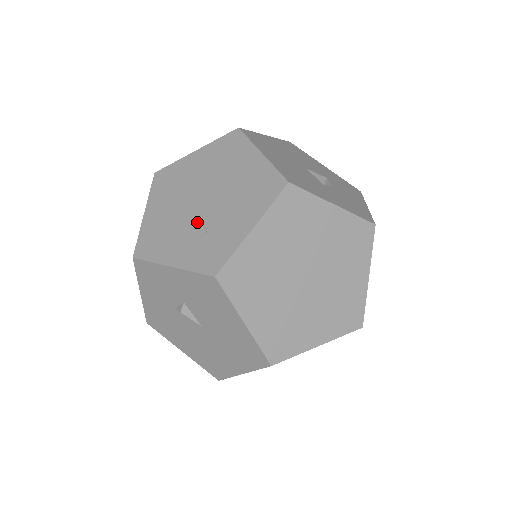
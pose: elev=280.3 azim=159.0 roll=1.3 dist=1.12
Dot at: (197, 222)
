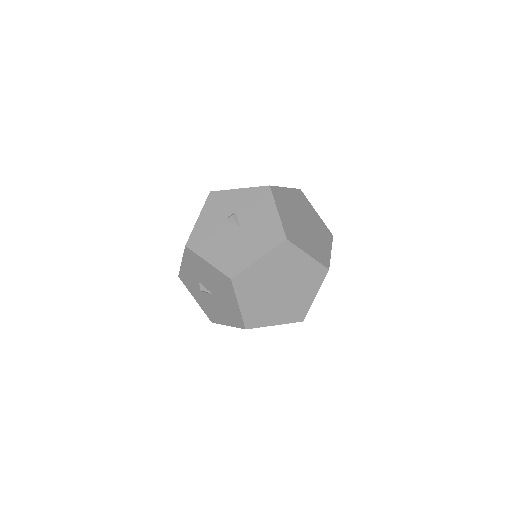
Dot at: occluded
